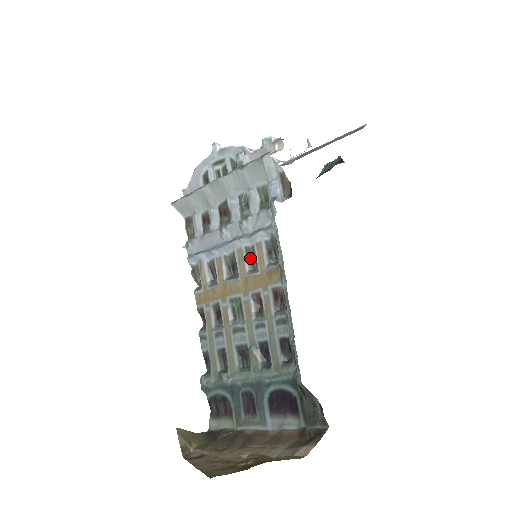
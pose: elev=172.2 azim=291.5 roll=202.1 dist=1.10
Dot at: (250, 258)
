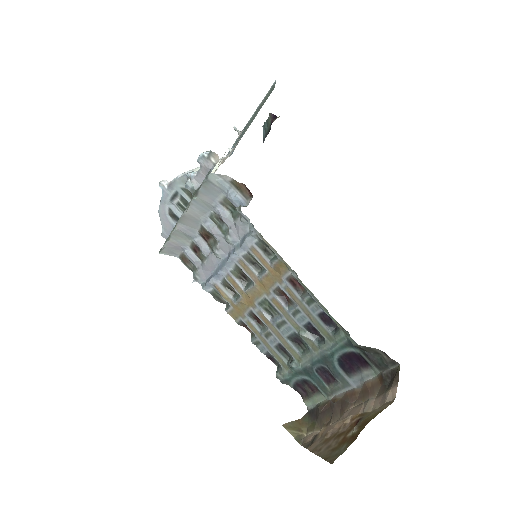
Dot at: (252, 263)
